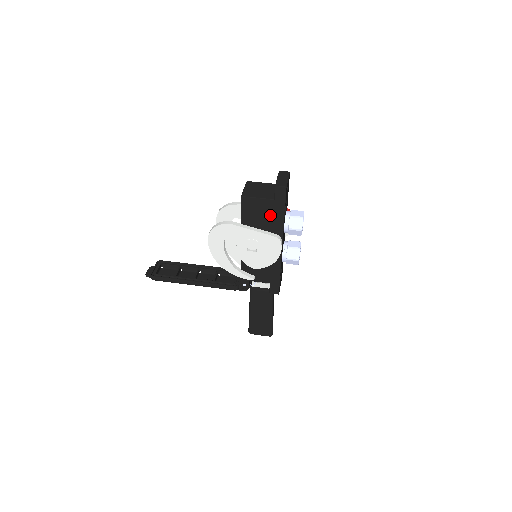
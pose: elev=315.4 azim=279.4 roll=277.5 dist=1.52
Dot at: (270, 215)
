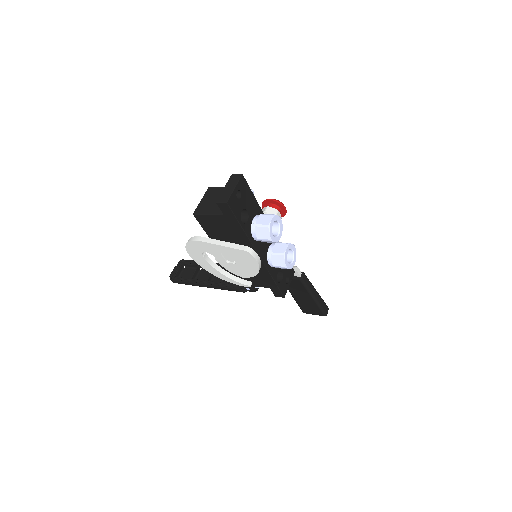
Dot at: (229, 229)
